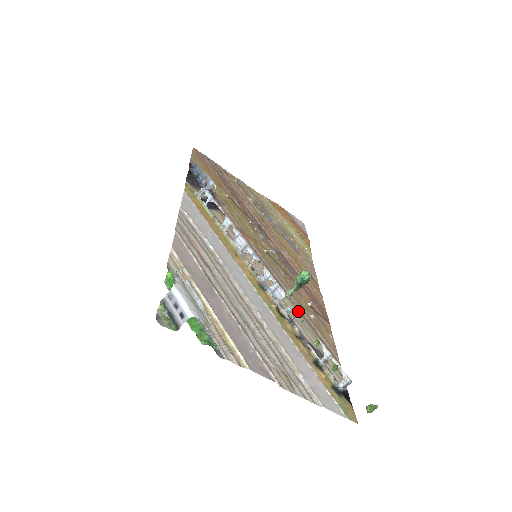
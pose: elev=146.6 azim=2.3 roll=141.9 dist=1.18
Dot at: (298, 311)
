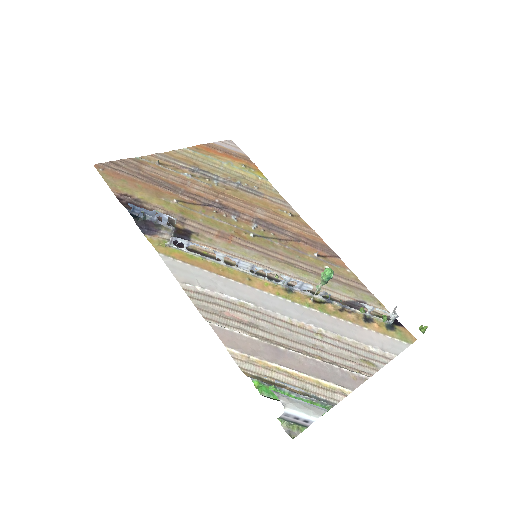
Dot at: (319, 277)
